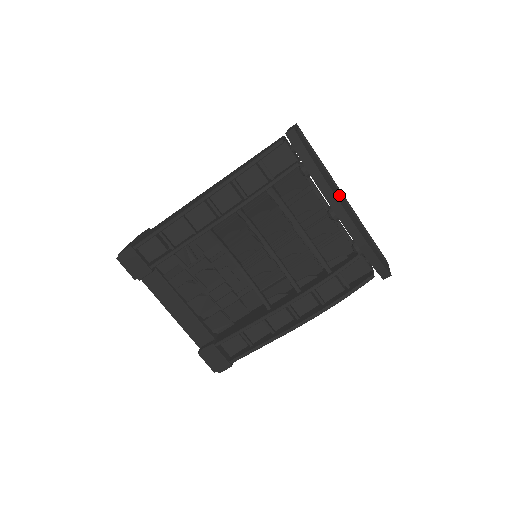
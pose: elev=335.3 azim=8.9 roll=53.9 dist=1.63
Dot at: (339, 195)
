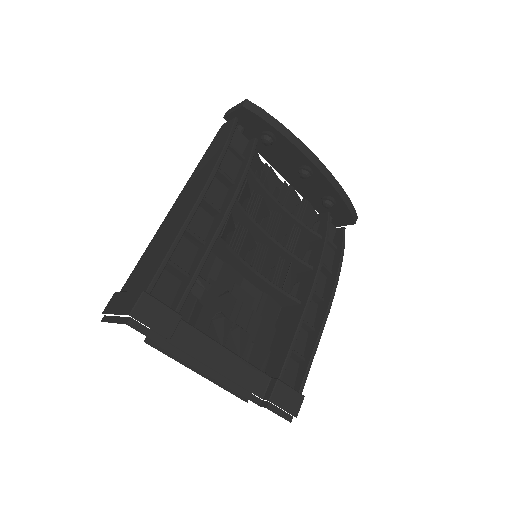
Dot at: occluded
